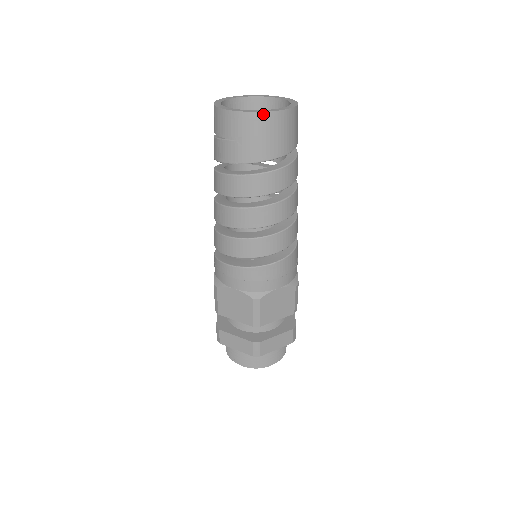
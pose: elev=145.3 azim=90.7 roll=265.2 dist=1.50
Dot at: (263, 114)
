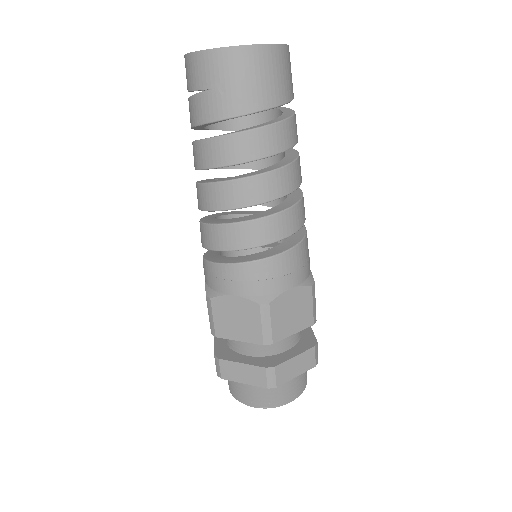
Dot at: (249, 48)
